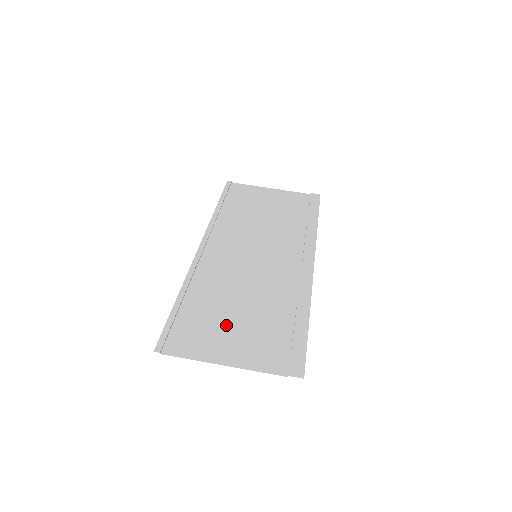
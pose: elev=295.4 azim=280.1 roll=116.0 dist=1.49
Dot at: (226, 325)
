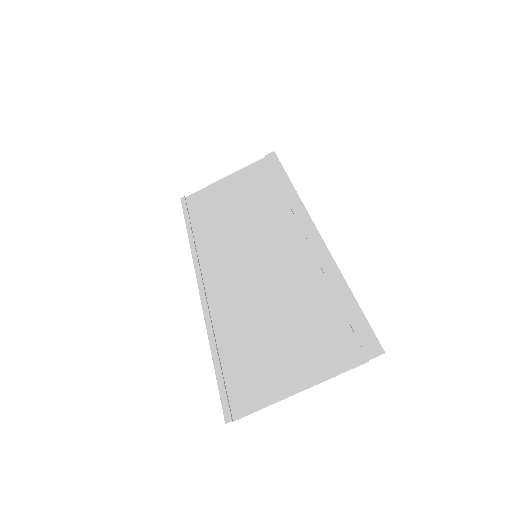
Dot at: (275, 348)
